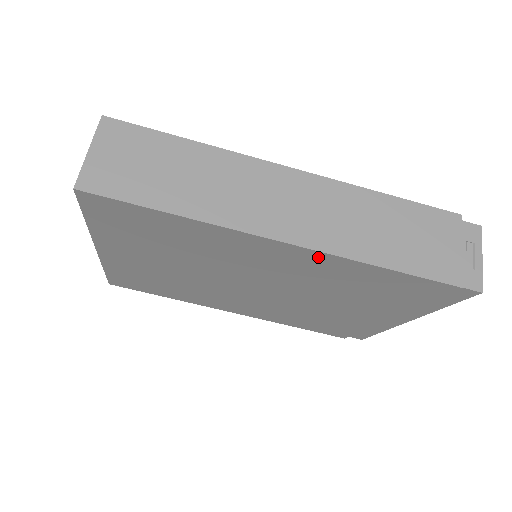
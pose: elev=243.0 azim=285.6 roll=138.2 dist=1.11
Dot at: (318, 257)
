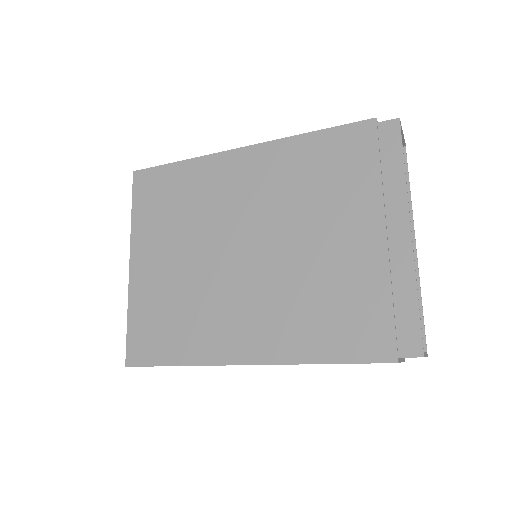
Dot at: occluded
